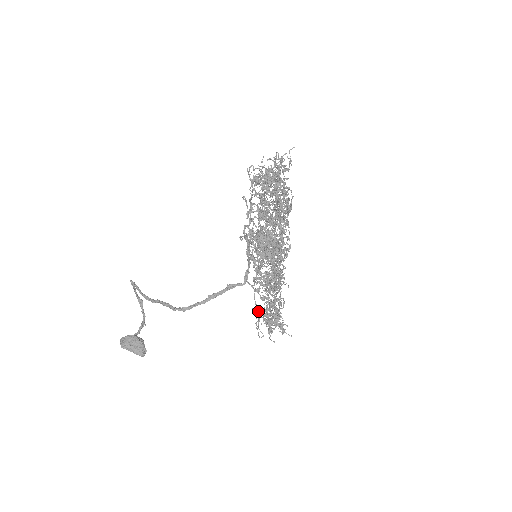
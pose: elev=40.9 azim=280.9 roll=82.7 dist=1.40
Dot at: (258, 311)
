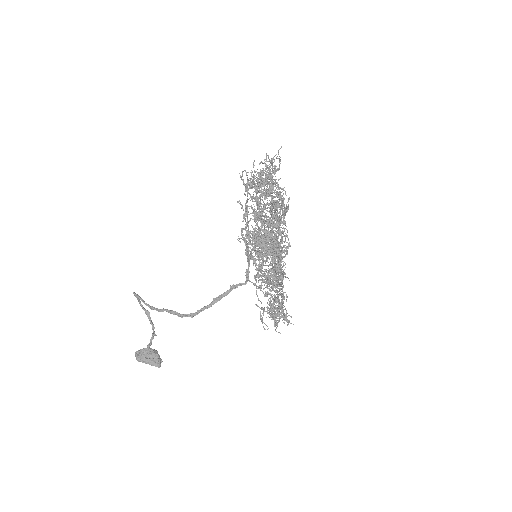
Dot at: occluded
